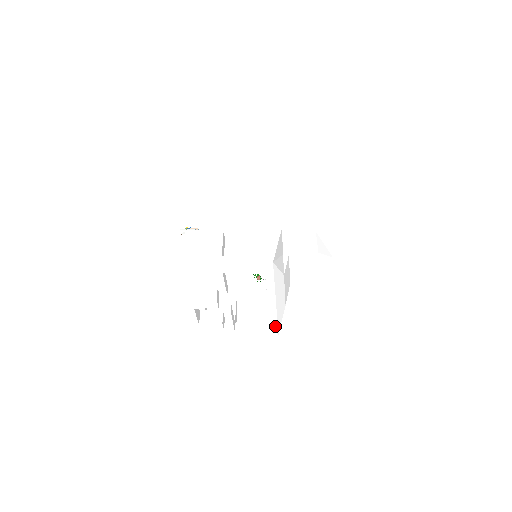
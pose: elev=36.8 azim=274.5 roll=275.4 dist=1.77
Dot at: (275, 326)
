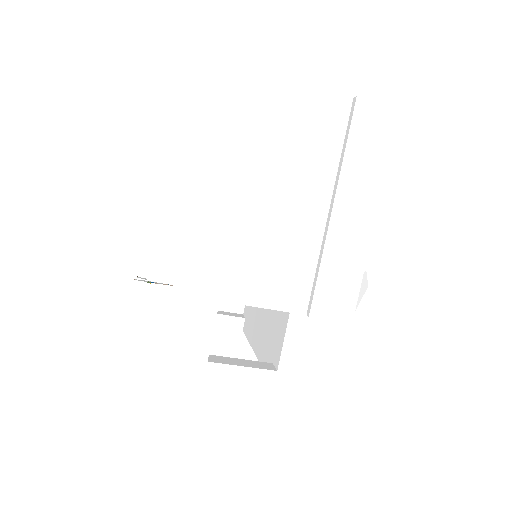
Dot at: occluded
